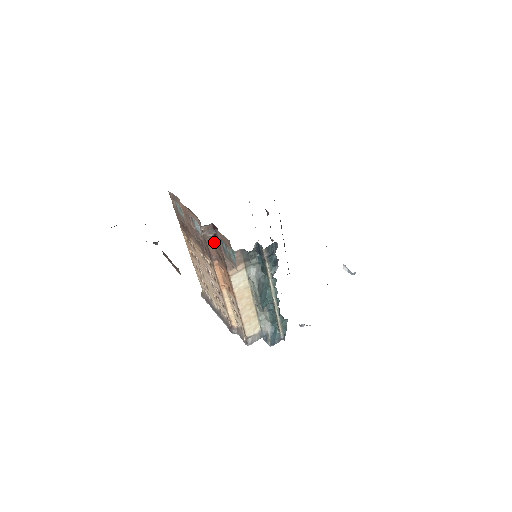
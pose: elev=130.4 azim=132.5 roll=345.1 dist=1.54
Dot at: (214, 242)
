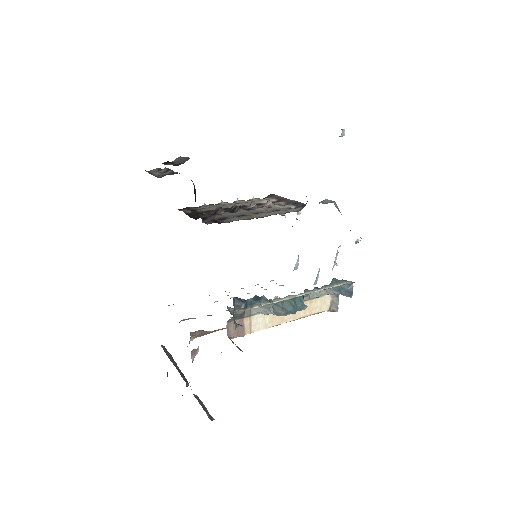
Dot at: occluded
